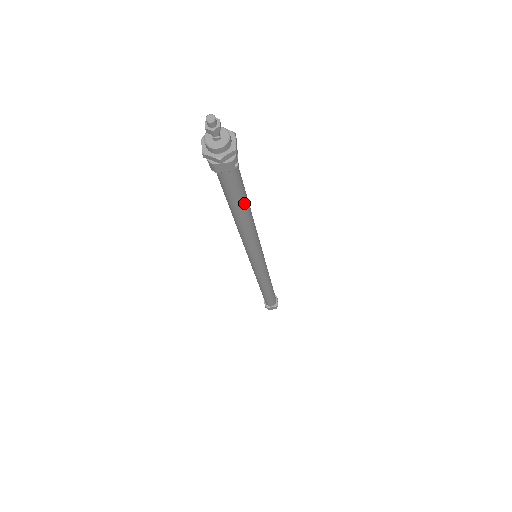
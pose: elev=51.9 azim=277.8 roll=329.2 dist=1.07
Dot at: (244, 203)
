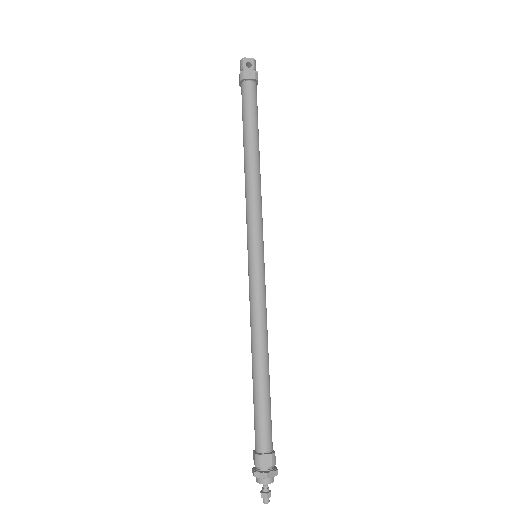
Dot at: occluded
